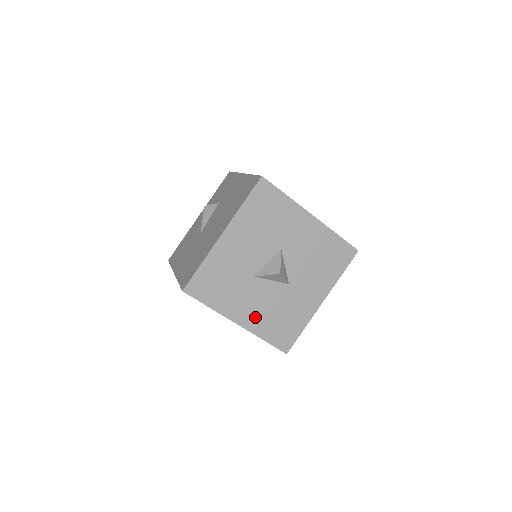
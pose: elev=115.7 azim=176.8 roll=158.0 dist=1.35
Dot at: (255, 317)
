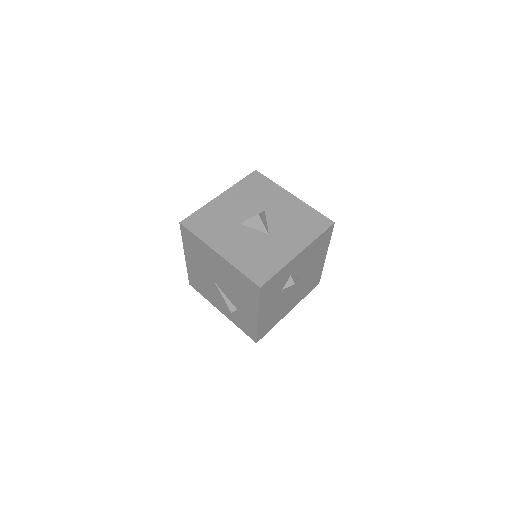
Dot at: (235, 251)
